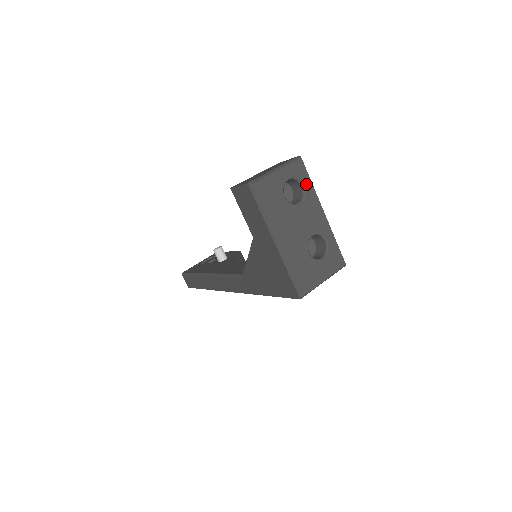
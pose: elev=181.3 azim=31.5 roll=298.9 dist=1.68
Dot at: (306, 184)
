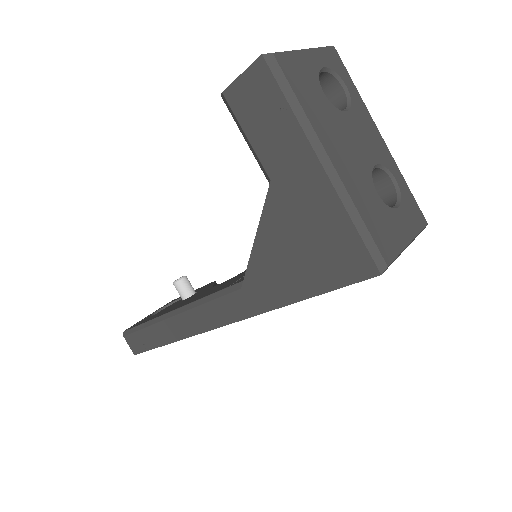
Dot at: (348, 85)
